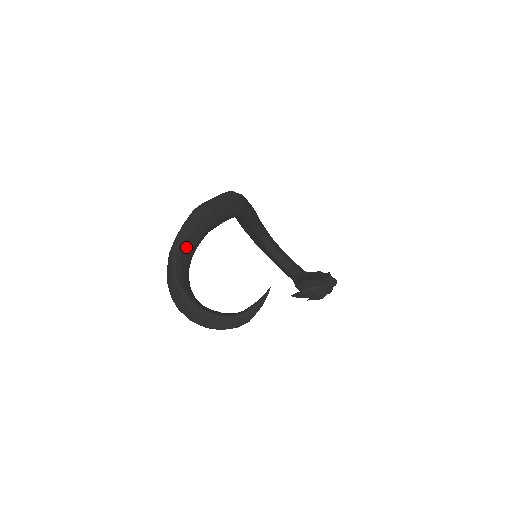
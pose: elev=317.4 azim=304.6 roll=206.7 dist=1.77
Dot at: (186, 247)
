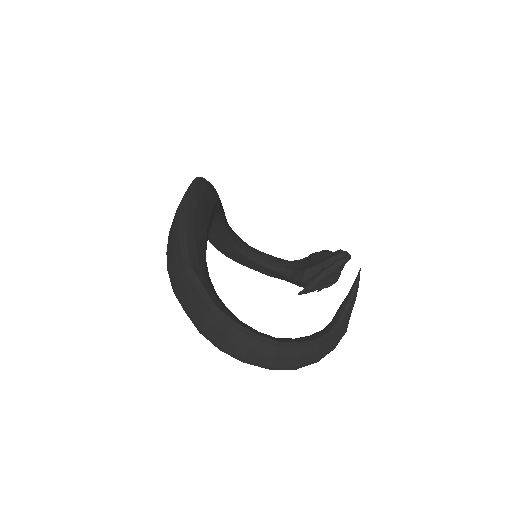
Dot at: (201, 265)
